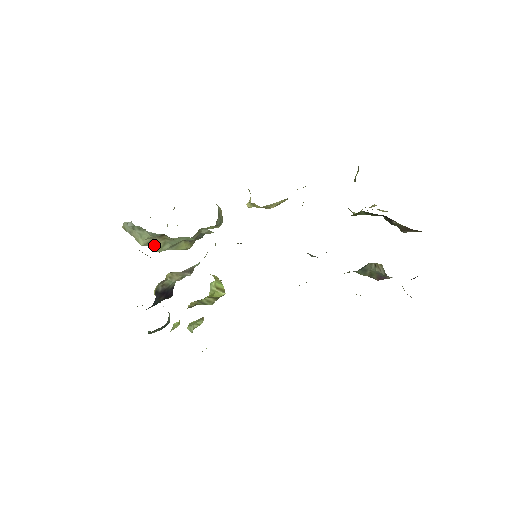
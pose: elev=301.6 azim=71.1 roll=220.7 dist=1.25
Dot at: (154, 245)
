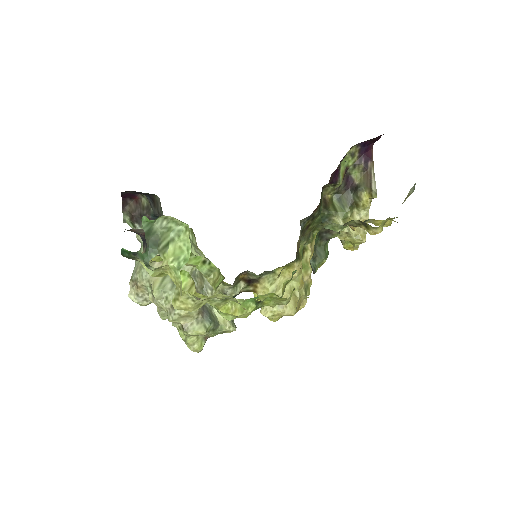
Dot at: occluded
